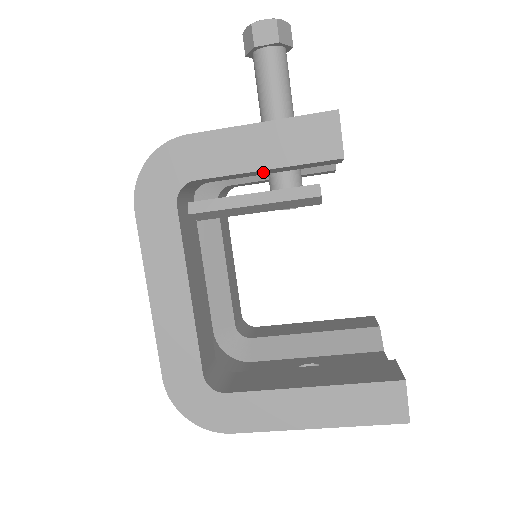
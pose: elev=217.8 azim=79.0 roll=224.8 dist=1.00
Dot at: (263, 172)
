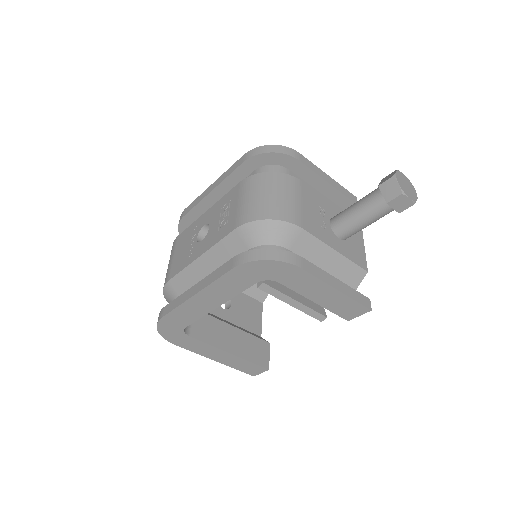
Dot at: occluded
